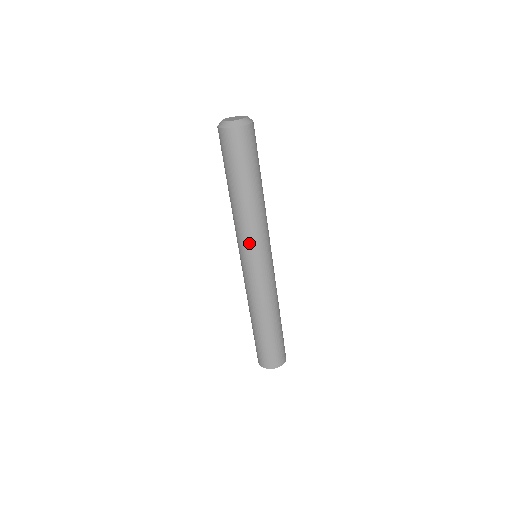
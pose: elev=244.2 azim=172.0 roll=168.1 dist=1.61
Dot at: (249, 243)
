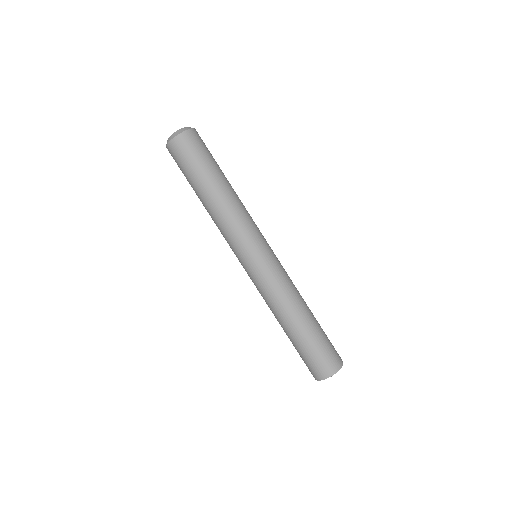
Dot at: (231, 245)
